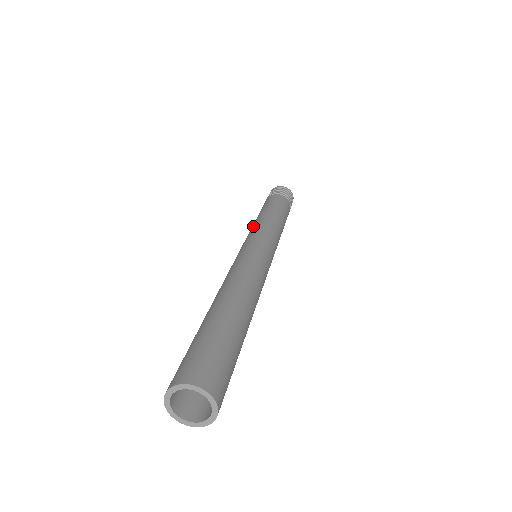
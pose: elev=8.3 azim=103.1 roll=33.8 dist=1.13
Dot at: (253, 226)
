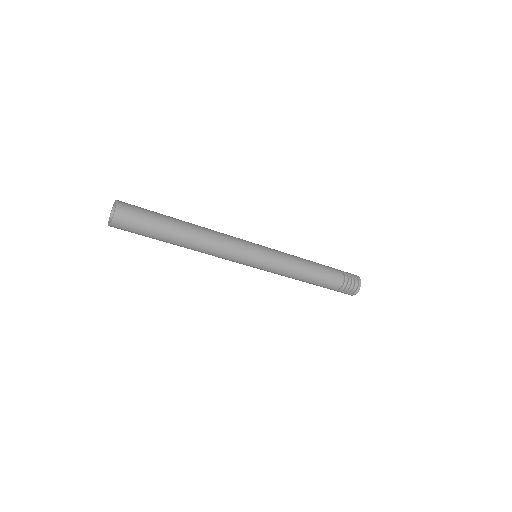
Dot at: occluded
